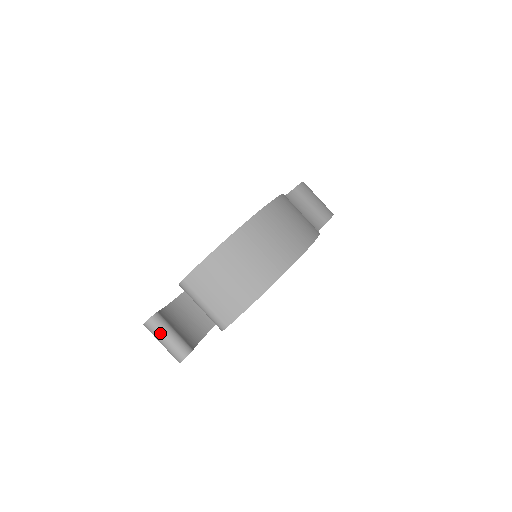
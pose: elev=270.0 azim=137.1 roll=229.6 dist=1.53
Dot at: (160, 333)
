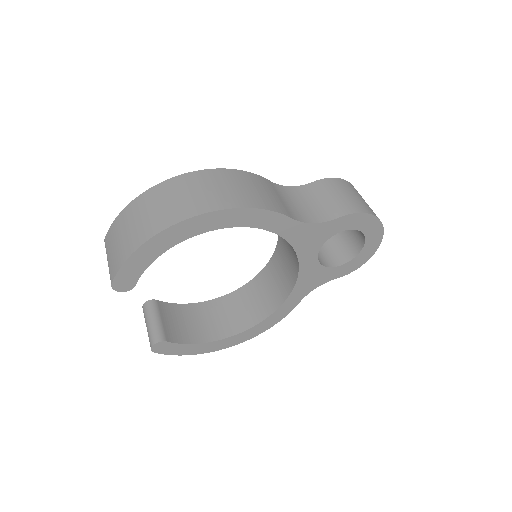
Dot at: (146, 318)
